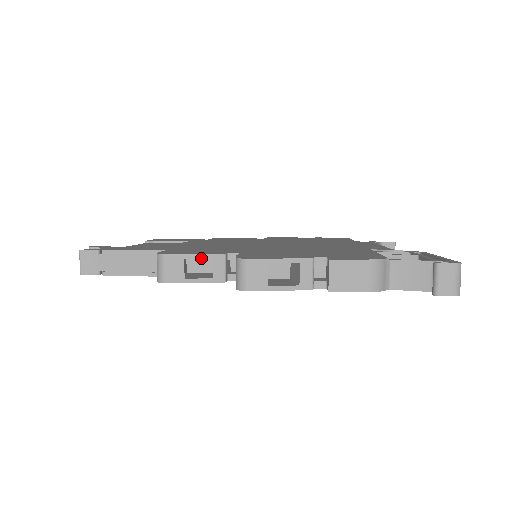
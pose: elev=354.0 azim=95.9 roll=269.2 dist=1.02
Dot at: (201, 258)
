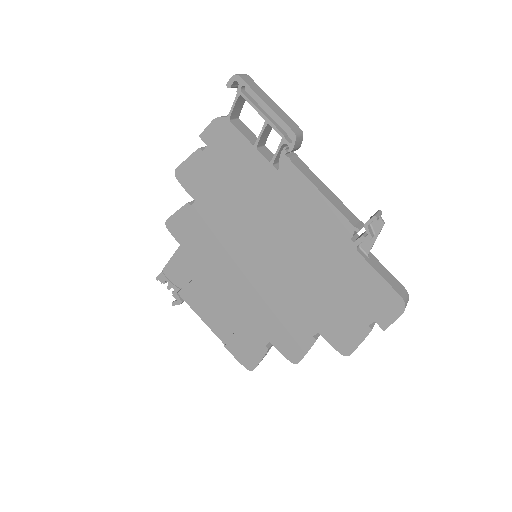
Dot at: occluded
